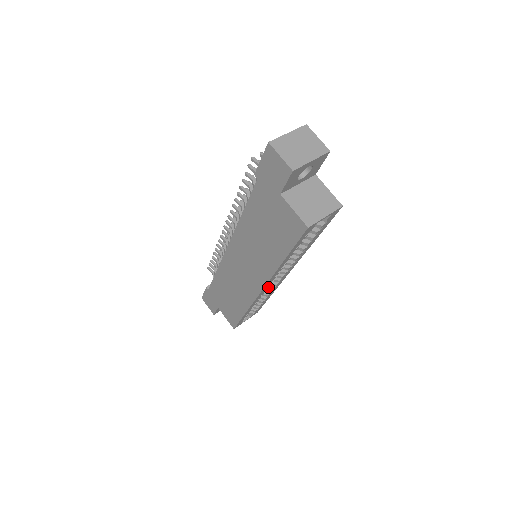
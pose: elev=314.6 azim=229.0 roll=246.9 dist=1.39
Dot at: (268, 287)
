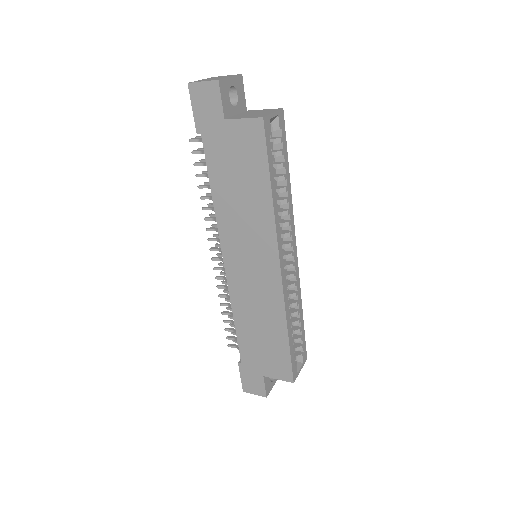
Dot at: (289, 285)
